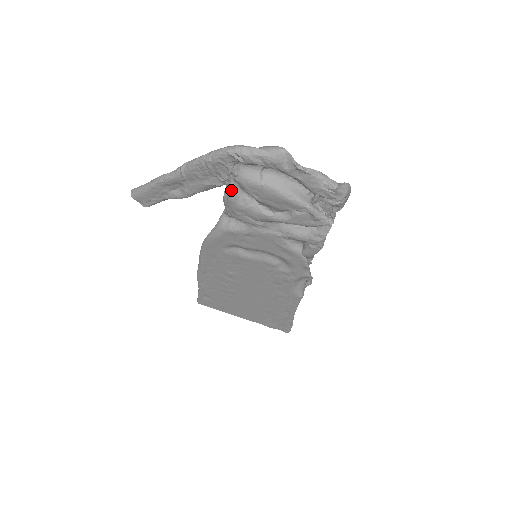
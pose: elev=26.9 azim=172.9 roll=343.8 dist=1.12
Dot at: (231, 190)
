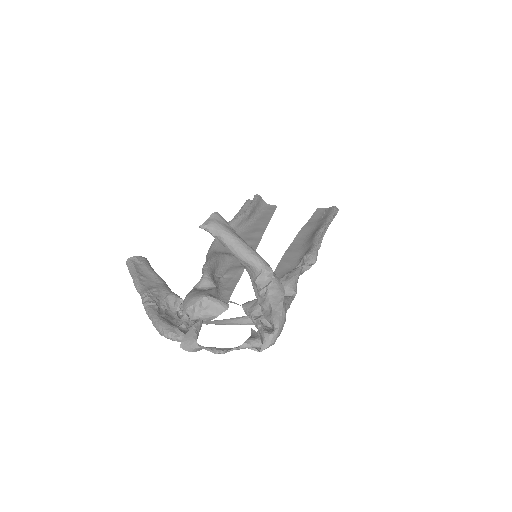
Dot at: occluded
